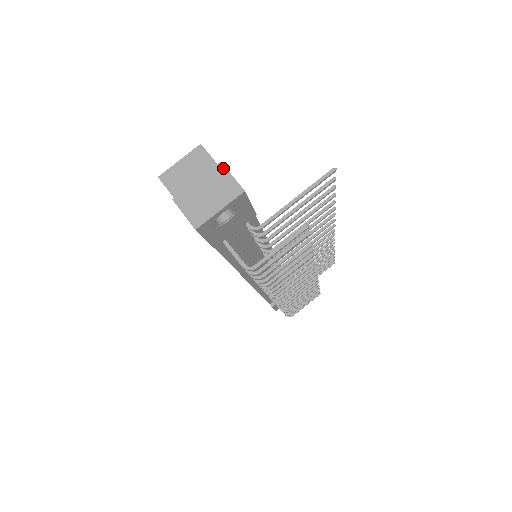
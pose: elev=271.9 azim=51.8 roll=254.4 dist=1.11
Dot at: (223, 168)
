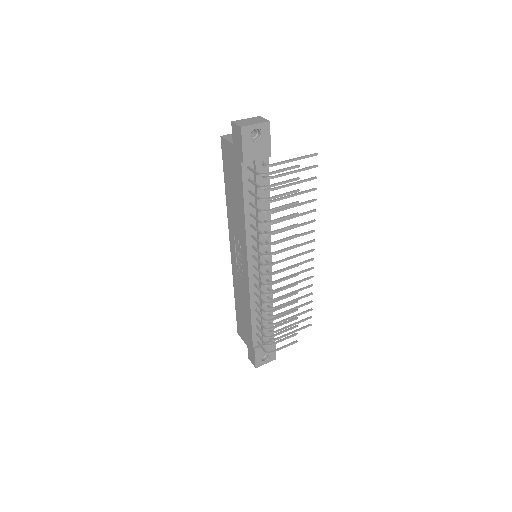
Dot at: (260, 117)
